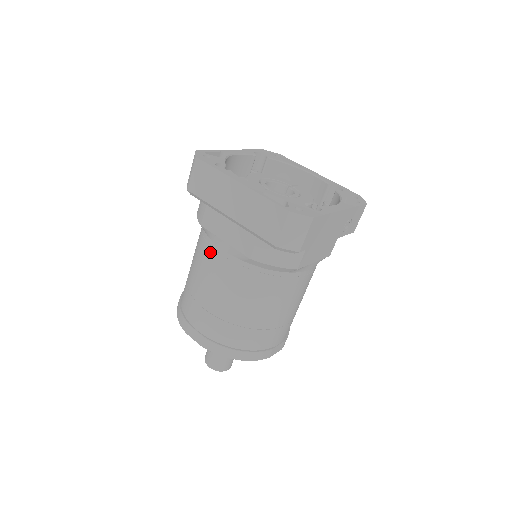
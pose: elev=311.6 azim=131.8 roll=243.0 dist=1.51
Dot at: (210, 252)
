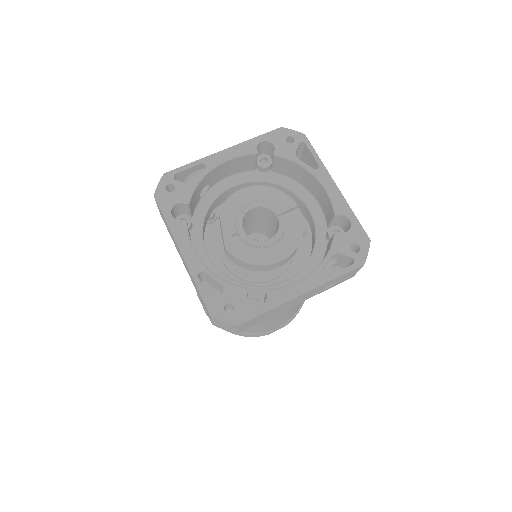
Dot at: occluded
